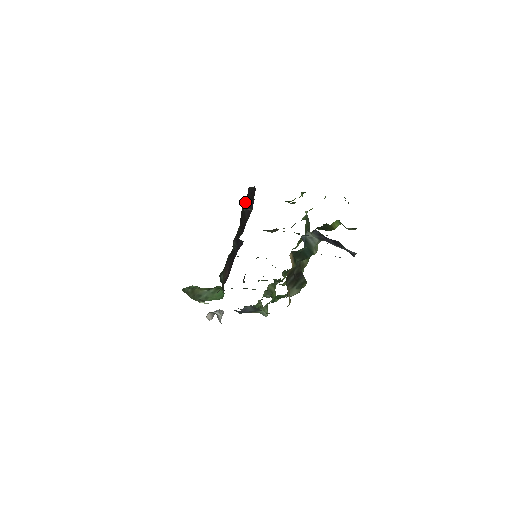
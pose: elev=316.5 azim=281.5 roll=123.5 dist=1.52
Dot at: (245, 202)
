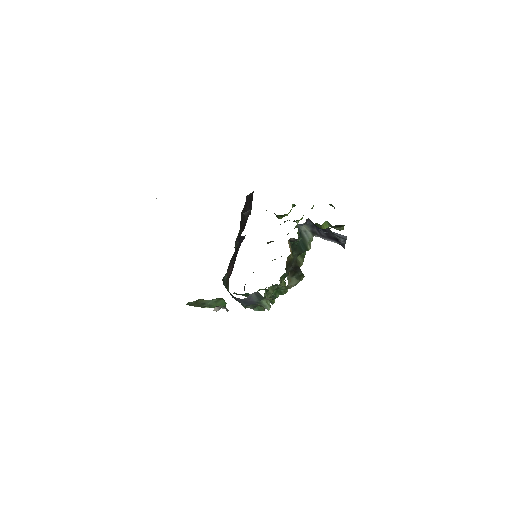
Dot at: (244, 208)
